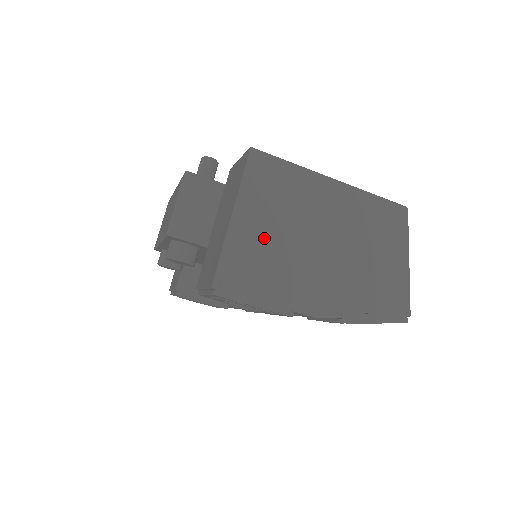
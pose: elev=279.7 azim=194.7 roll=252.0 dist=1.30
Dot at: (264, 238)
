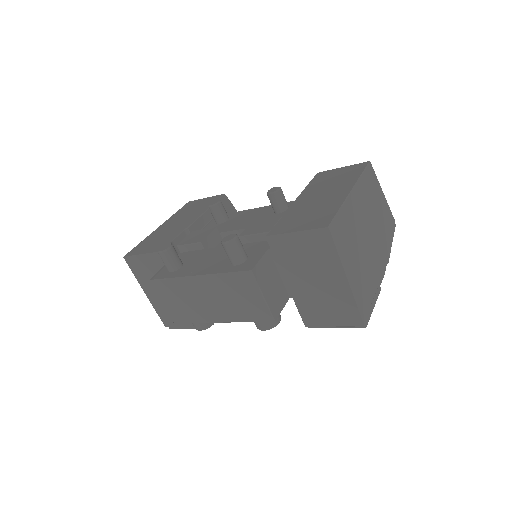
Dot at: (359, 270)
